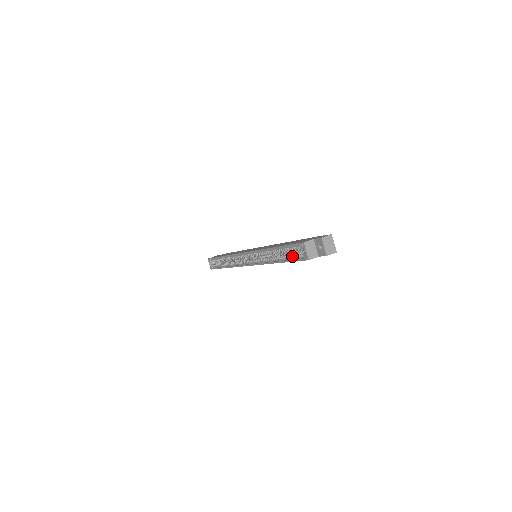
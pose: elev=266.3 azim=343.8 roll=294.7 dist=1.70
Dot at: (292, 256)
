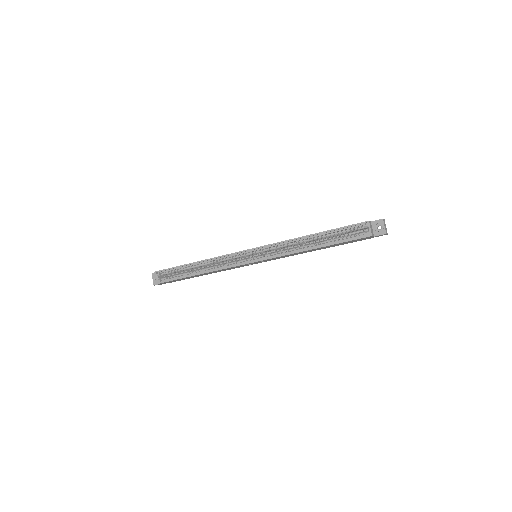
Dot at: (342, 238)
